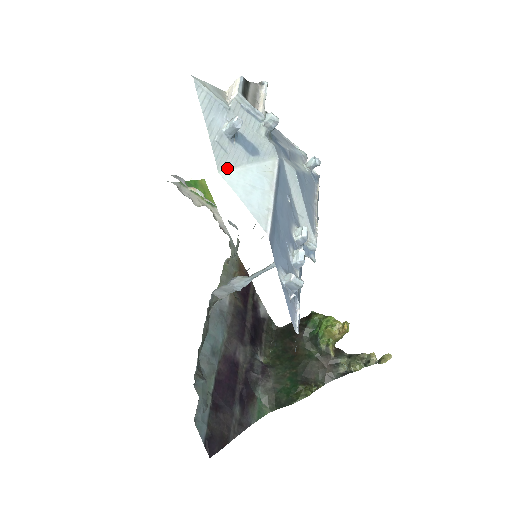
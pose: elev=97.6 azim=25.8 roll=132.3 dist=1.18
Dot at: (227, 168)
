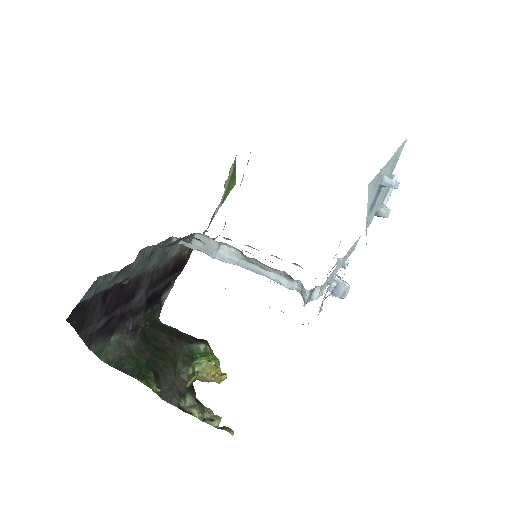
Dot at: (369, 191)
